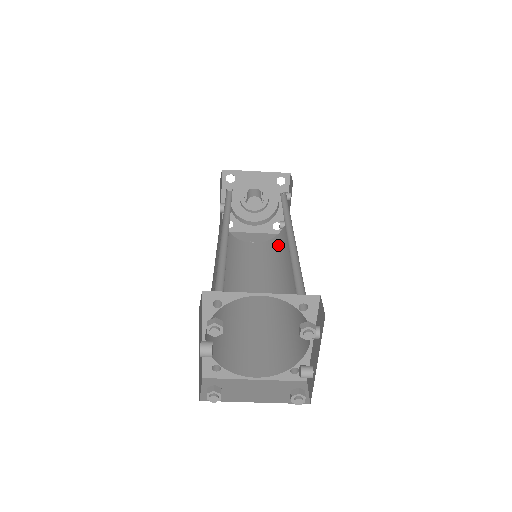
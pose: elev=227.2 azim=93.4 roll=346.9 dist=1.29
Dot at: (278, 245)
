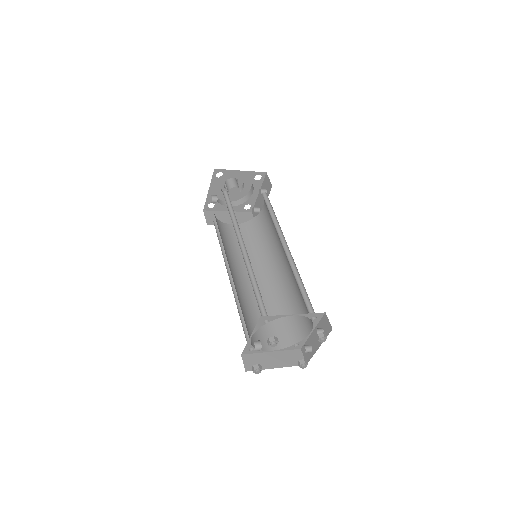
Dot at: (256, 231)
